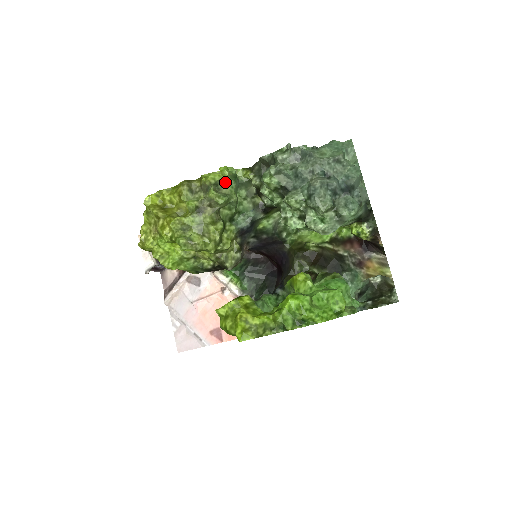
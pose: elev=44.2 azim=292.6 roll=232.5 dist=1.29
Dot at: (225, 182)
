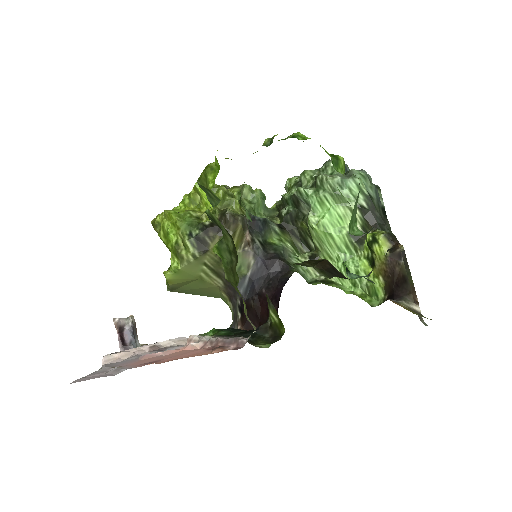
Dot at: occluded
